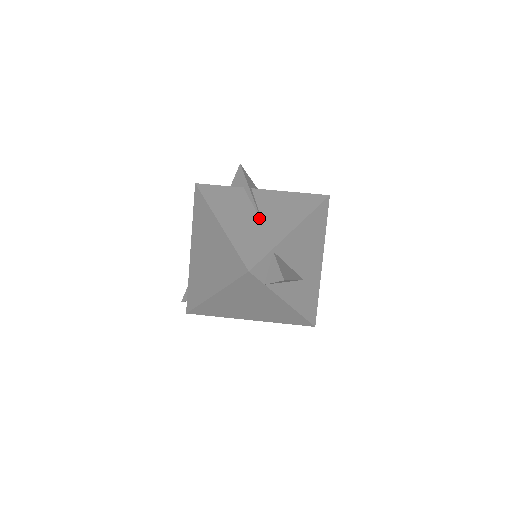
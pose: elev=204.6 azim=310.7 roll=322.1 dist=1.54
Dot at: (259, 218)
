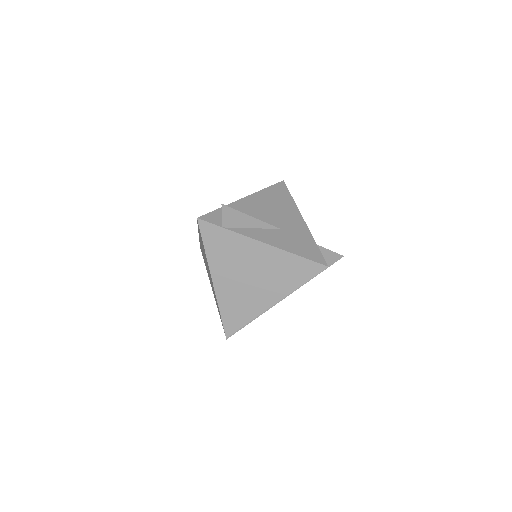
Dot at: occluded
